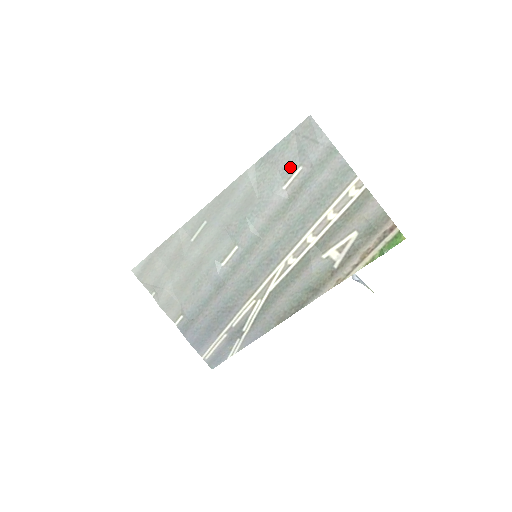
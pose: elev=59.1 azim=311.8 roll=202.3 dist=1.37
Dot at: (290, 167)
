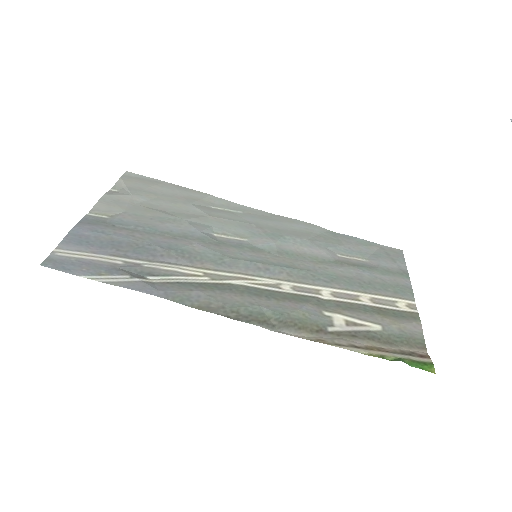
Dot at: (357, 253)
